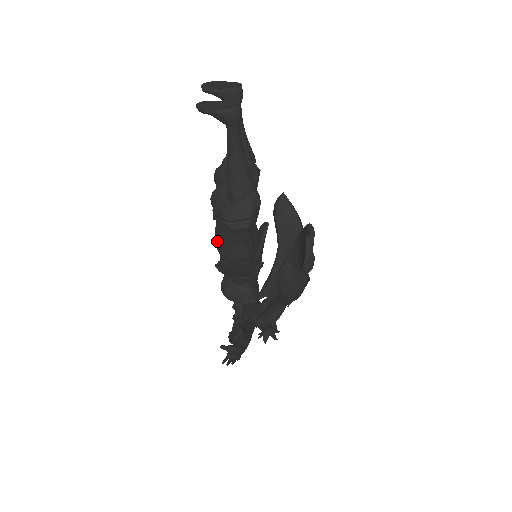
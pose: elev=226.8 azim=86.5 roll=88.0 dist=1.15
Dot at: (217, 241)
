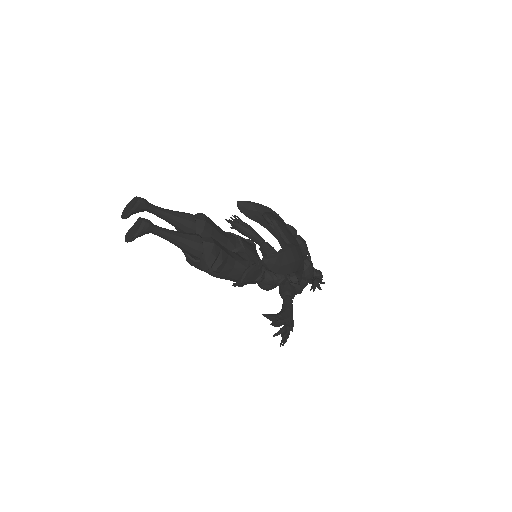
Dot at: occluded
